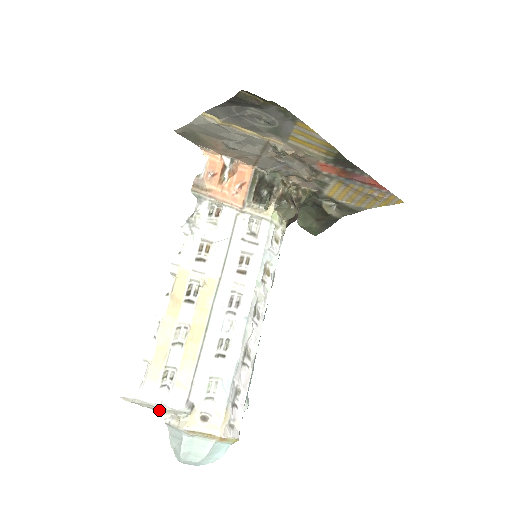
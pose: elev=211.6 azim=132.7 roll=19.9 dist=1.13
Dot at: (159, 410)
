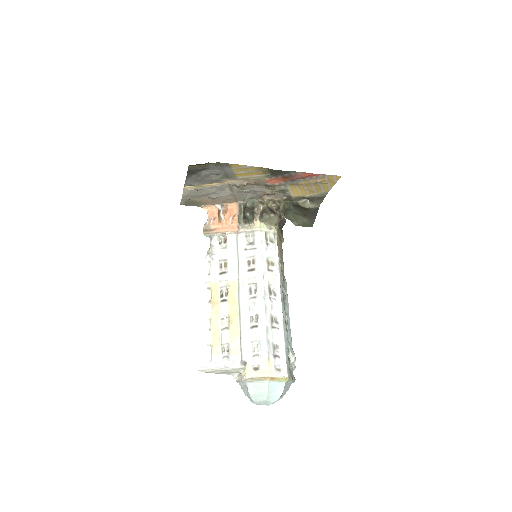
Dot at: (228, 373)
